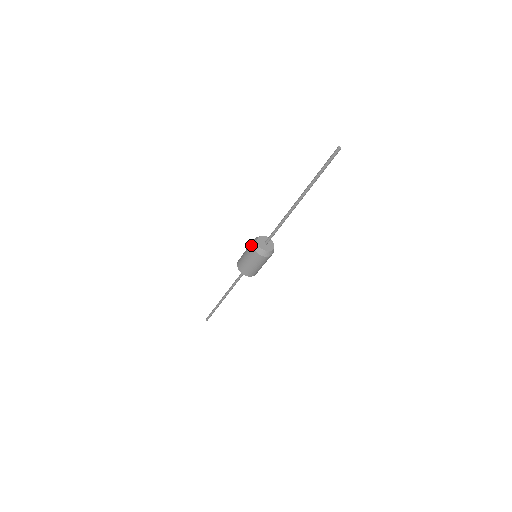
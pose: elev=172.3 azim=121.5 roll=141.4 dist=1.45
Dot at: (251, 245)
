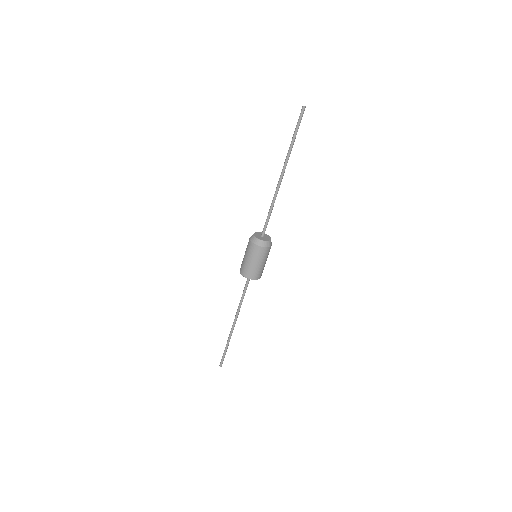
Dot at: (249, 241)
